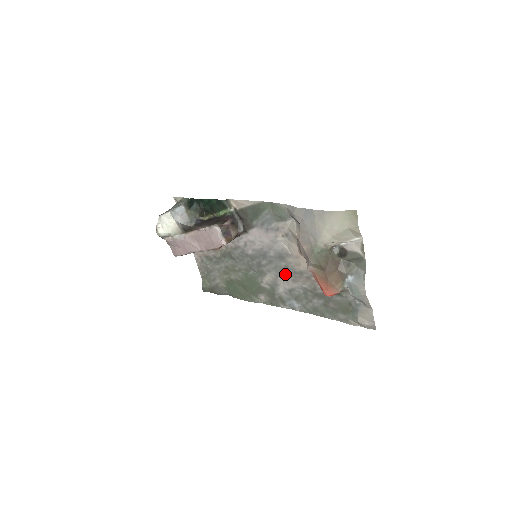
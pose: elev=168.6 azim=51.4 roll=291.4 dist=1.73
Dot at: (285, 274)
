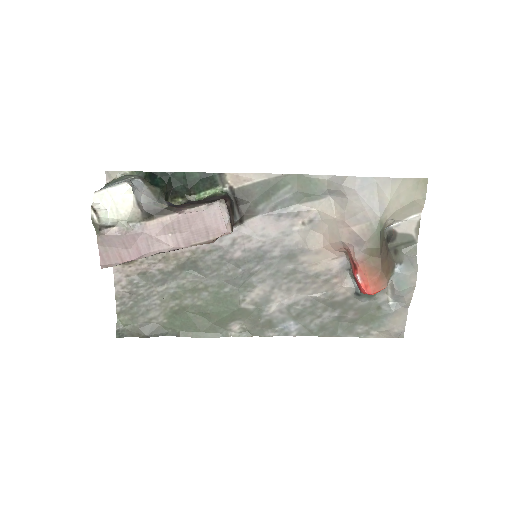
Dot at: (289, 282)
